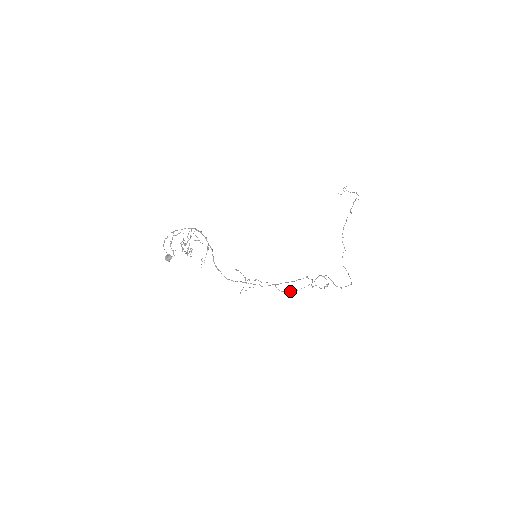
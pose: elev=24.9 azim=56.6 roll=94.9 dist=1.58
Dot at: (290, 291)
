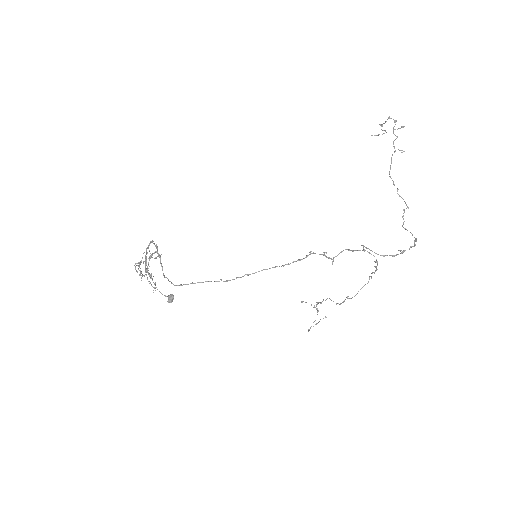
Dot at: (348, 298)
